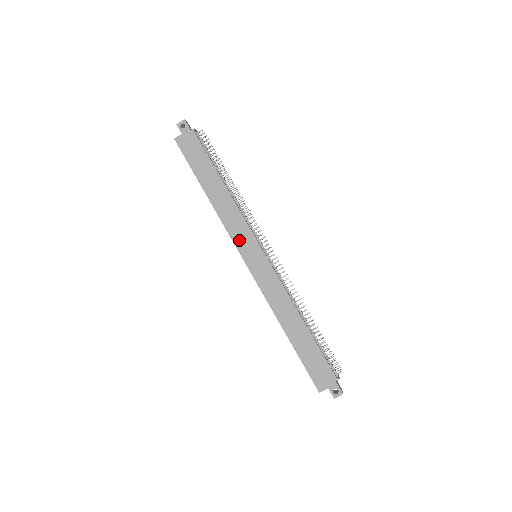
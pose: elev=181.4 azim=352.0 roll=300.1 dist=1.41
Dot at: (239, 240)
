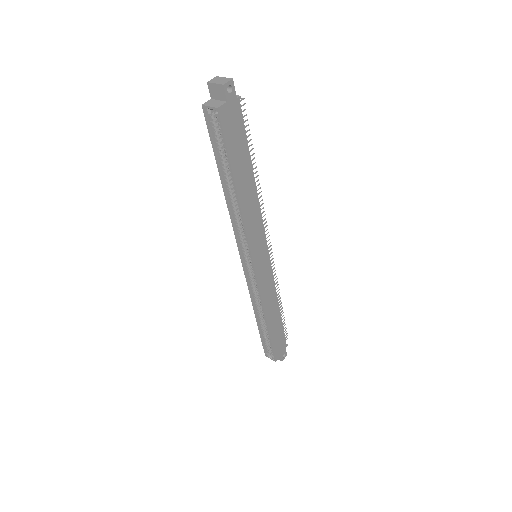
Dot at: (255, 244)
